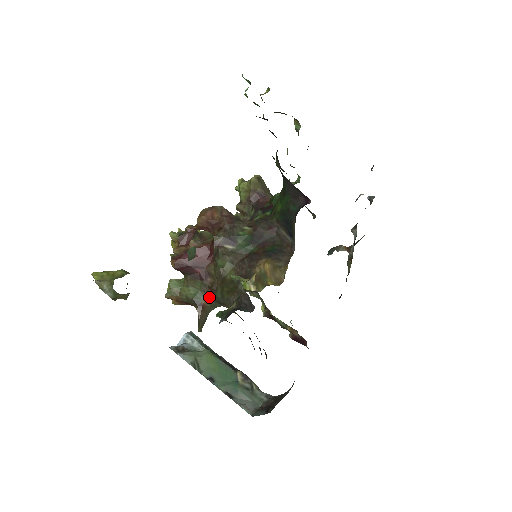
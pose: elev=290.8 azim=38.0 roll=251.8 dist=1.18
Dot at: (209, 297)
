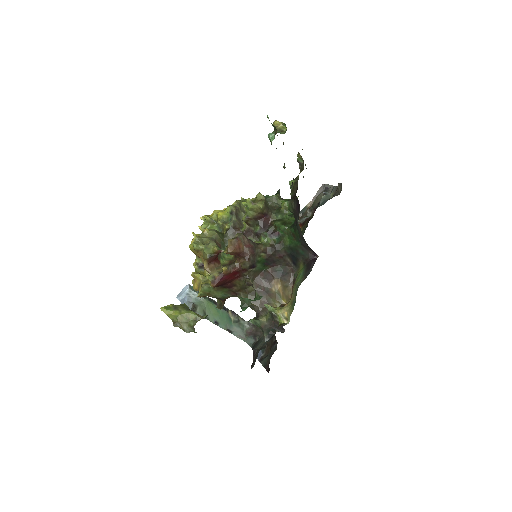
Dot at: (231, 296)
